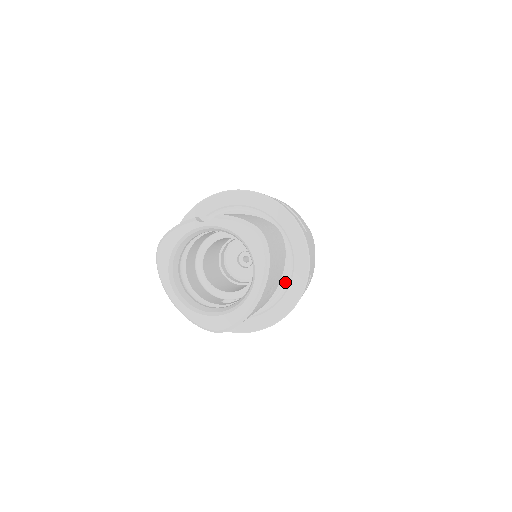
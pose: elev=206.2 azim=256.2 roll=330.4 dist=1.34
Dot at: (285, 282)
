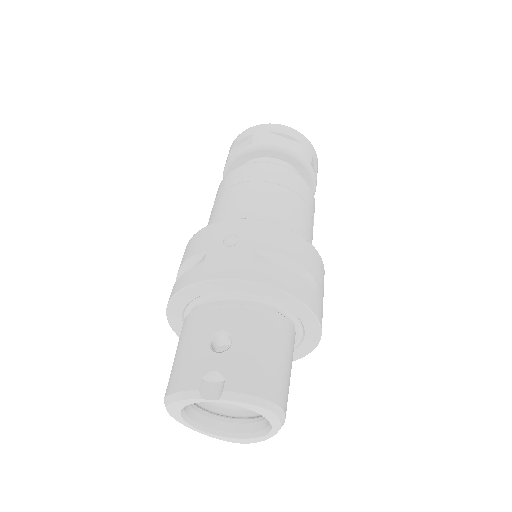
Dot at: (295, 342)
